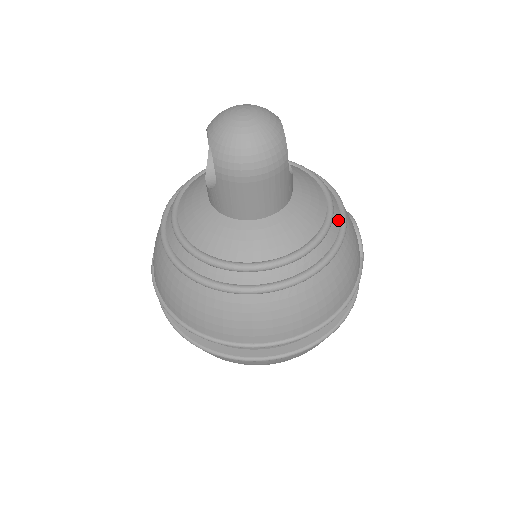
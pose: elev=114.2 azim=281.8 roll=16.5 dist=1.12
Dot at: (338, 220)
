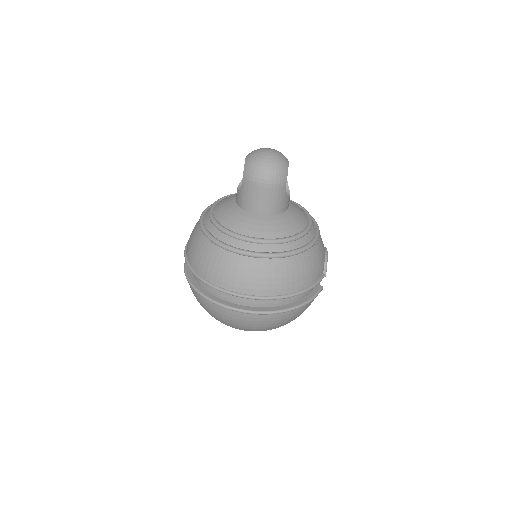
Dot at: (311, 237)
